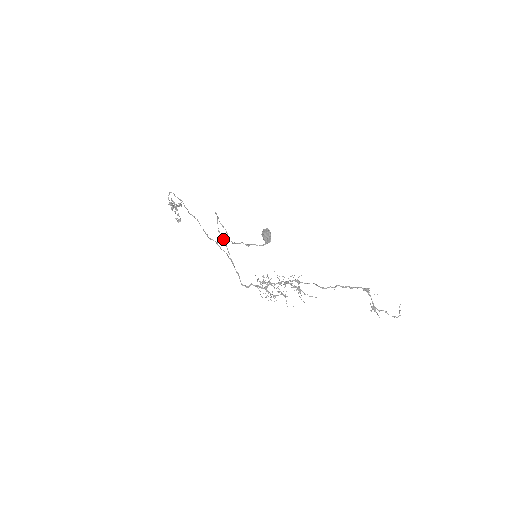
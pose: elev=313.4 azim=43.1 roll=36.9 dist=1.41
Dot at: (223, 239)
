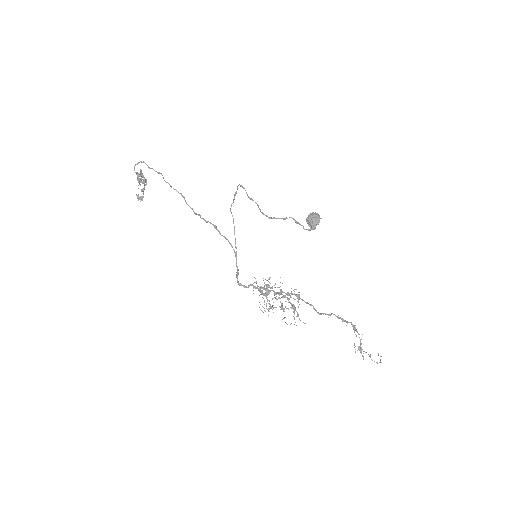
Dot at: (233, 221)
